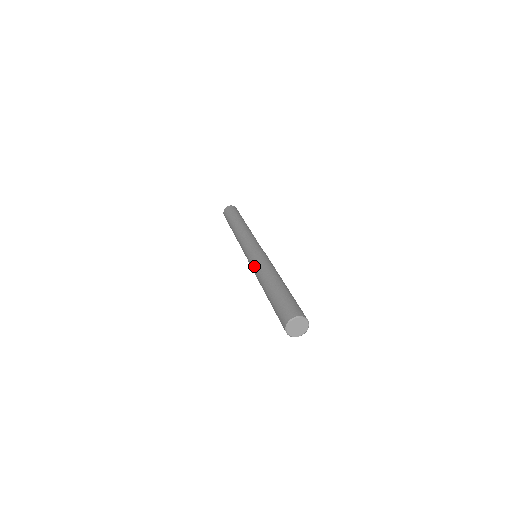
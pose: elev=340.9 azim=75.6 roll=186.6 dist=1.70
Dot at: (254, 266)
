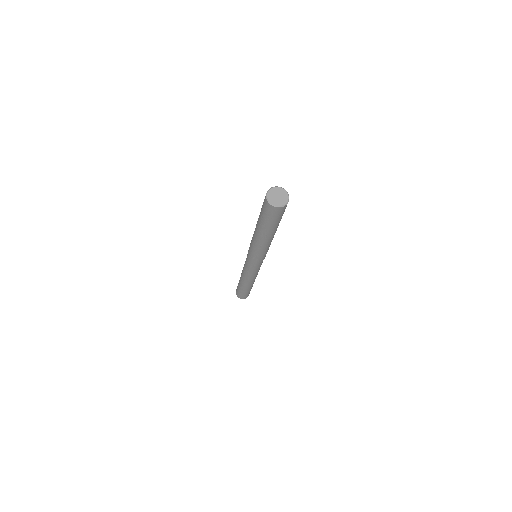
Dot at: (250, 243)
